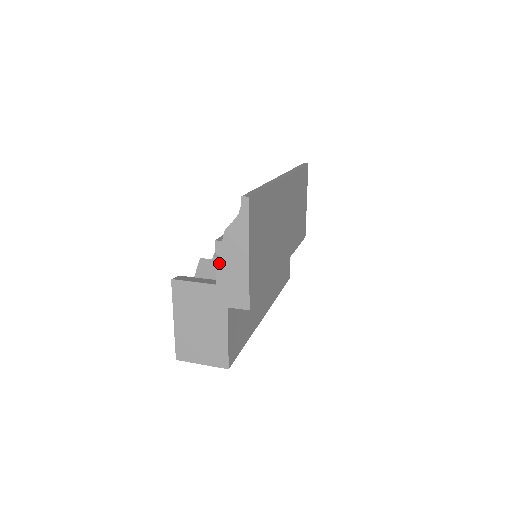
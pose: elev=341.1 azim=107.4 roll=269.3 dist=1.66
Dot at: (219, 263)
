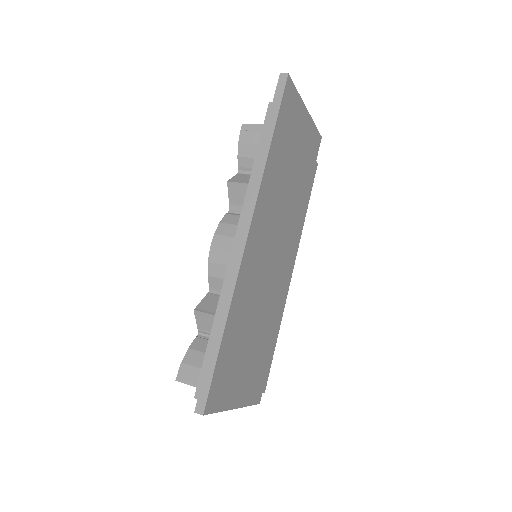
Dot at: occluded
